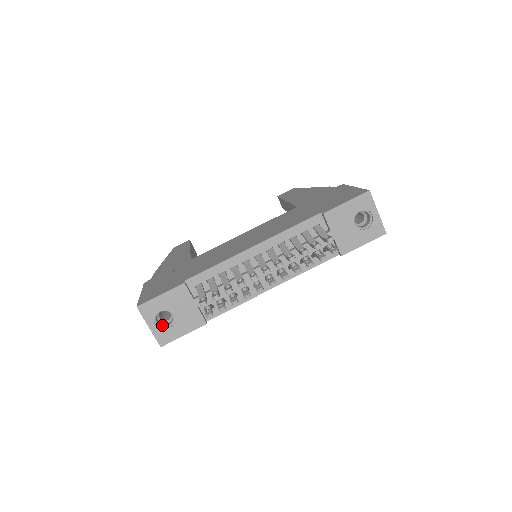
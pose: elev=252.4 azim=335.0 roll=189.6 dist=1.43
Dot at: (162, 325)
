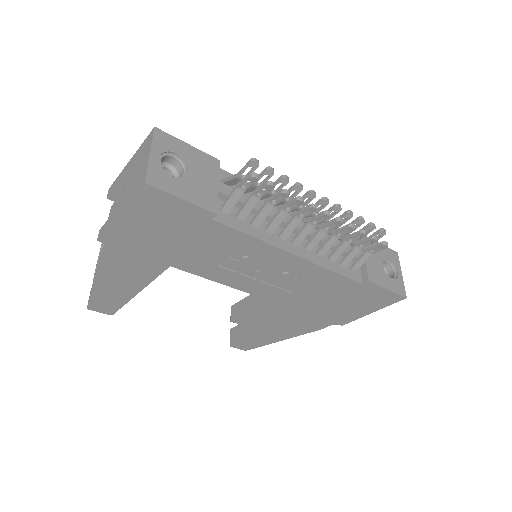
Dot at: (162, 171)
